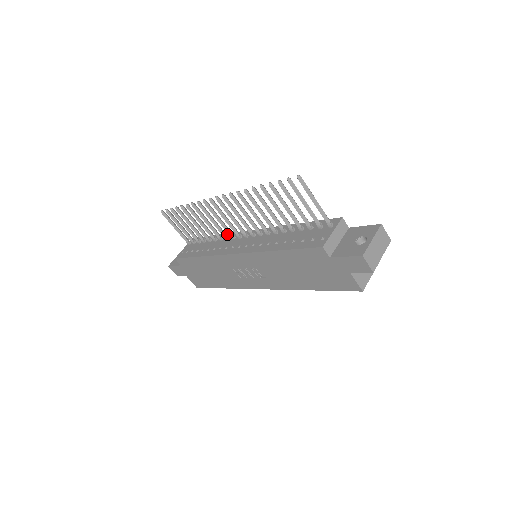
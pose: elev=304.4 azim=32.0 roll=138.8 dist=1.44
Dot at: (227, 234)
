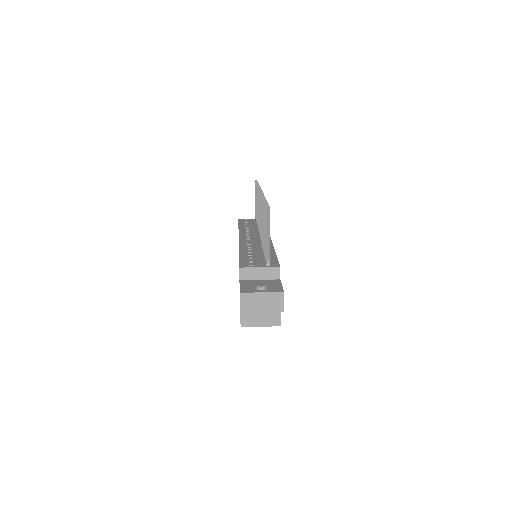
Dot at: occluded
